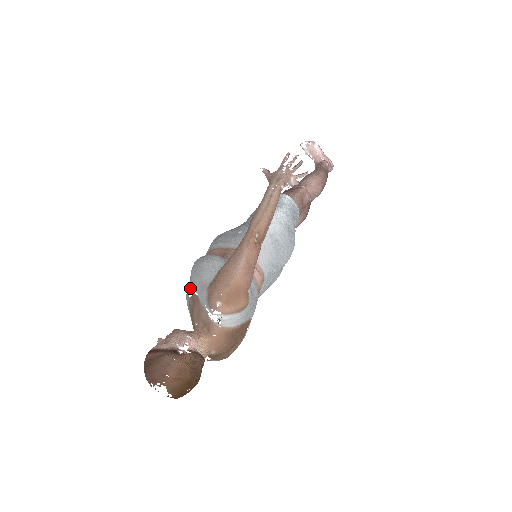
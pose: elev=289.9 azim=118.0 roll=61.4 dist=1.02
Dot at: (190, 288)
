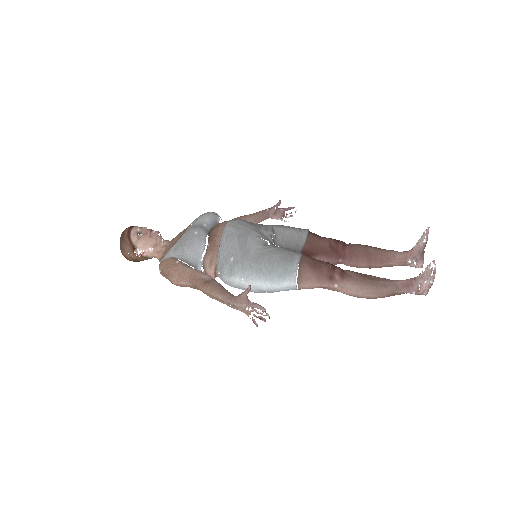
Dot at: (187, 230)
